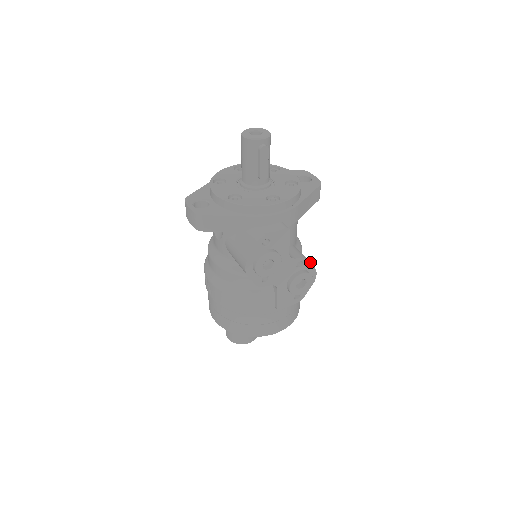
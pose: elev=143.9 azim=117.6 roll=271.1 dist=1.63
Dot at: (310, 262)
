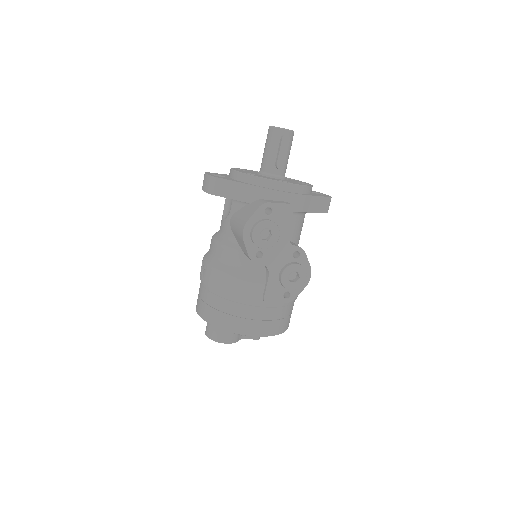
Dot at: occluded
